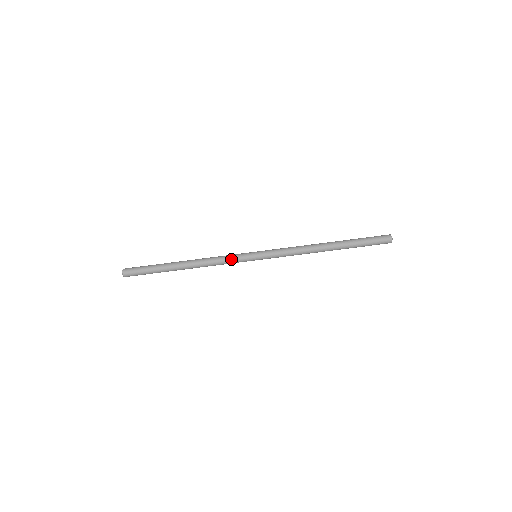
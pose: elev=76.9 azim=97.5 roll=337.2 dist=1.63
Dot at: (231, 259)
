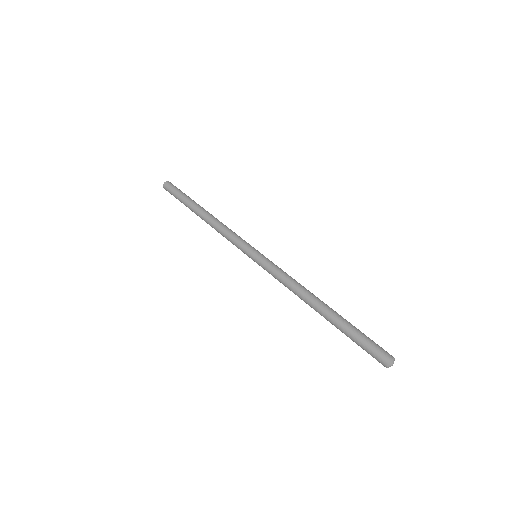
Dot at: (239, 236)
